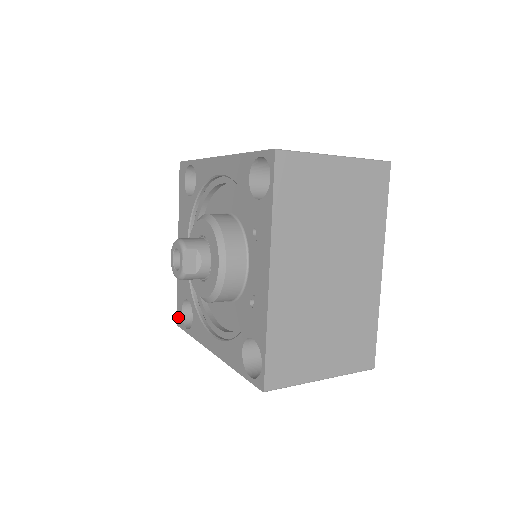
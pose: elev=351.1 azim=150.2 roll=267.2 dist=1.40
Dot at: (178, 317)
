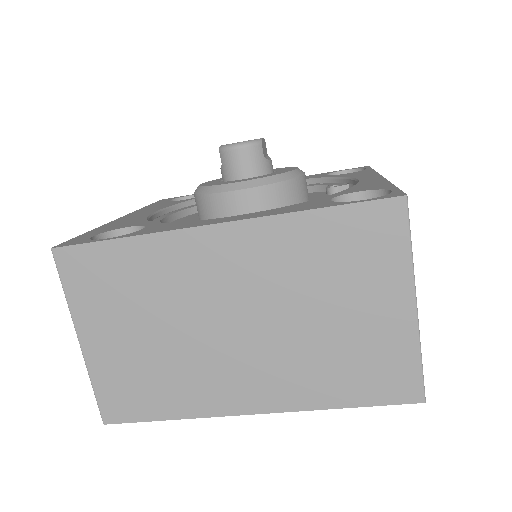
Dot at: (69, 242)
